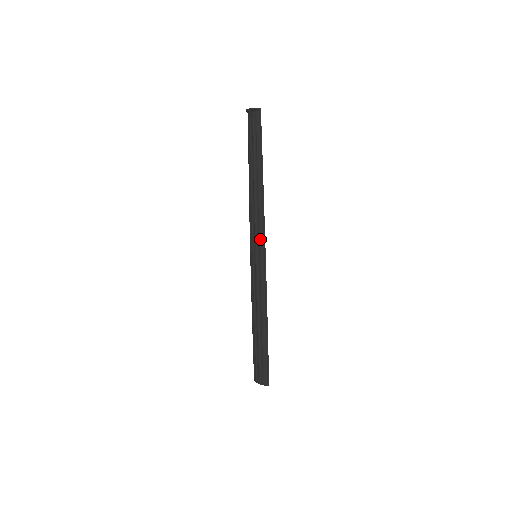
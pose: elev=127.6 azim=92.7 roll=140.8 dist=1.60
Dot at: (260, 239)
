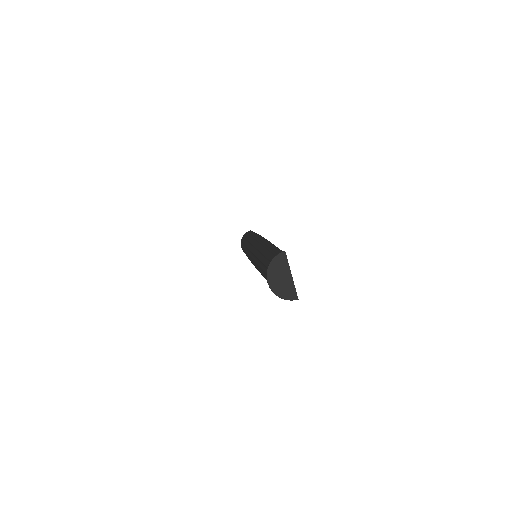
Dot at: occluded
